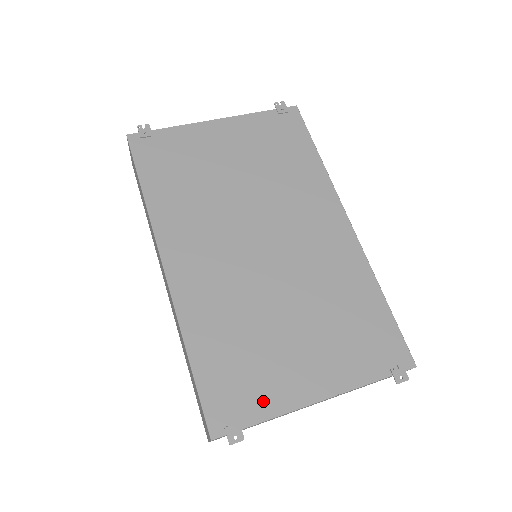
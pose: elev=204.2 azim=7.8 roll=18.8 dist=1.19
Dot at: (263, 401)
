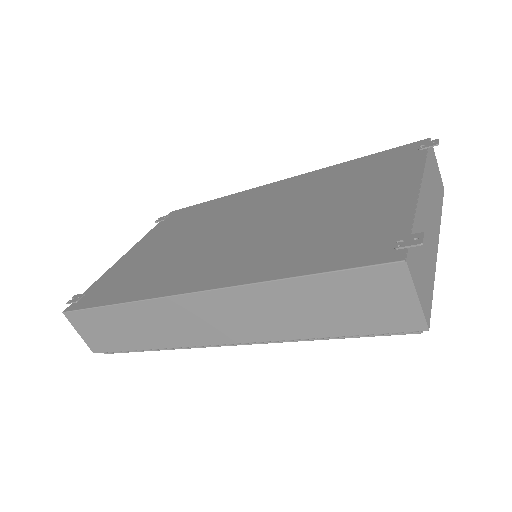
Dot at: (390, 221)
